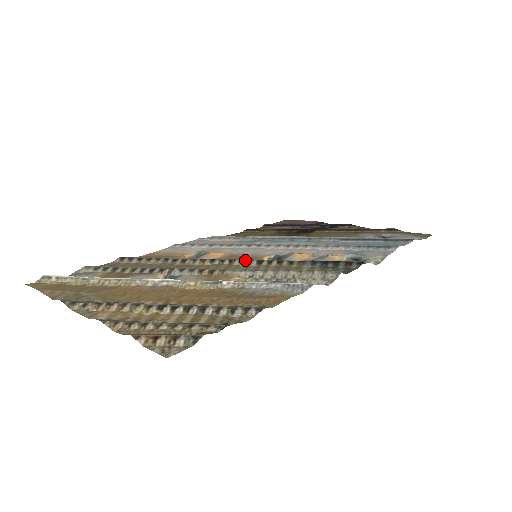
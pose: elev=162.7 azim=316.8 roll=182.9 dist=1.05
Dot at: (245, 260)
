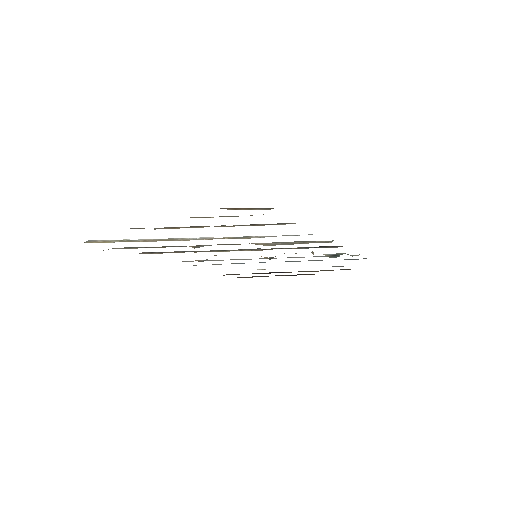
Dot at: (253, 249)
